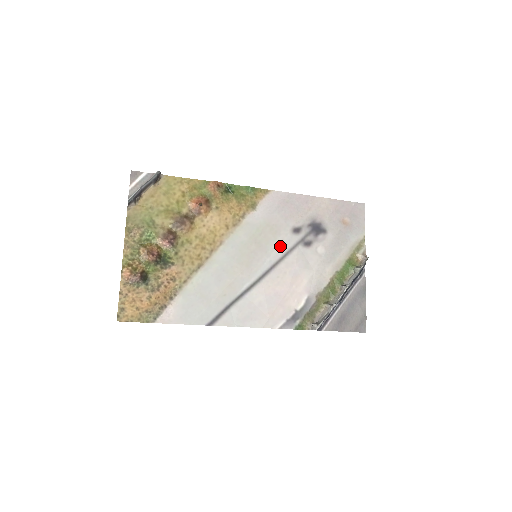
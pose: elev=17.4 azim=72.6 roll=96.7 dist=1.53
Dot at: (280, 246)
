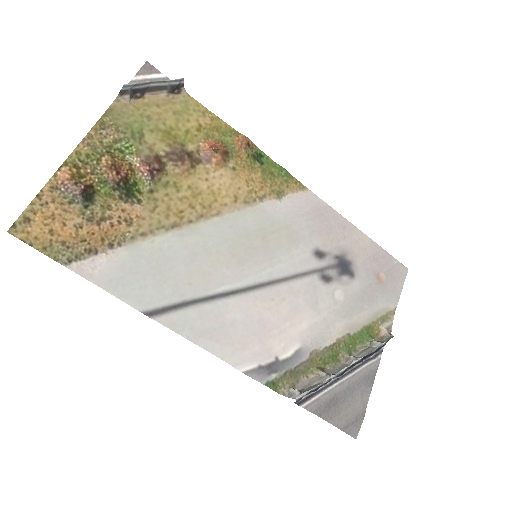
Dot at: (291, 261)
